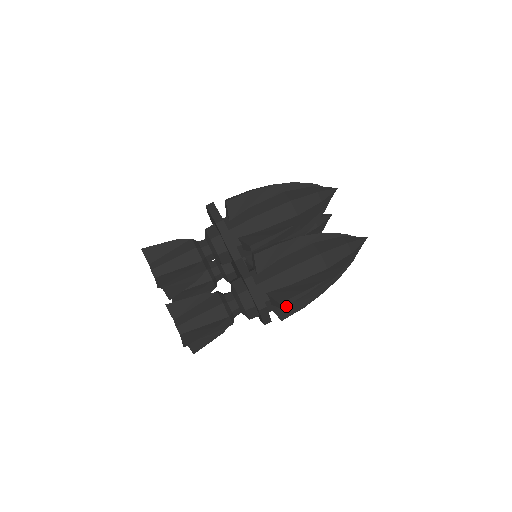
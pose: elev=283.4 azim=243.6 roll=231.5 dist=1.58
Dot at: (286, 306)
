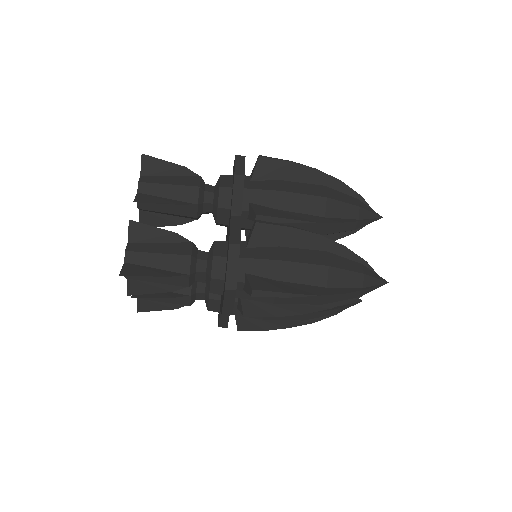
Dot at: occluded
